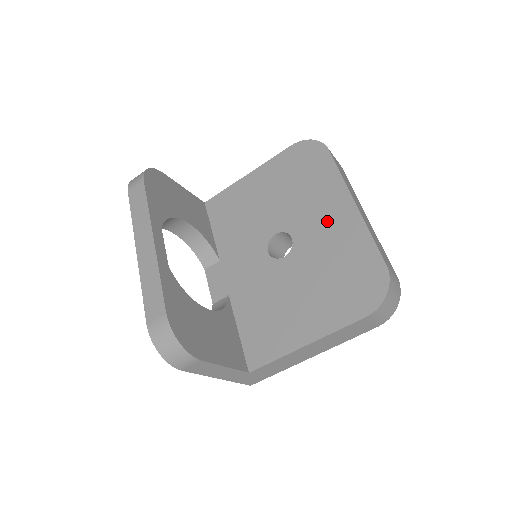
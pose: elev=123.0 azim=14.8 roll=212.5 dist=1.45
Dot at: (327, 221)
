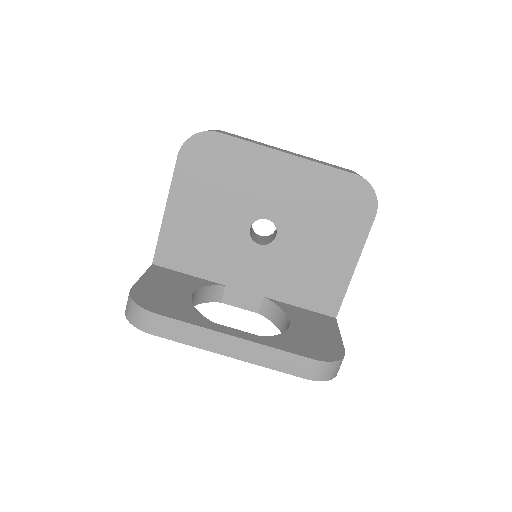
Dot at: (281, 184)
